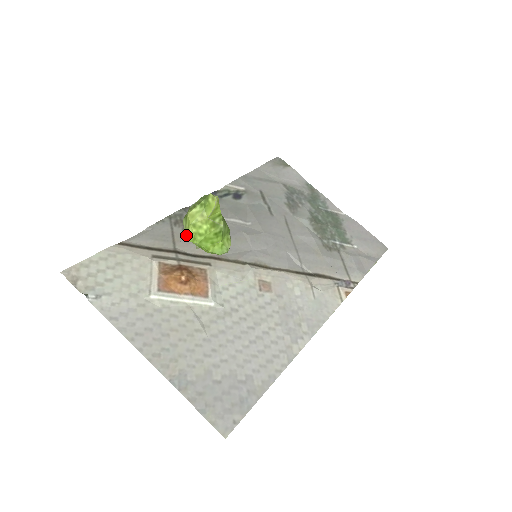
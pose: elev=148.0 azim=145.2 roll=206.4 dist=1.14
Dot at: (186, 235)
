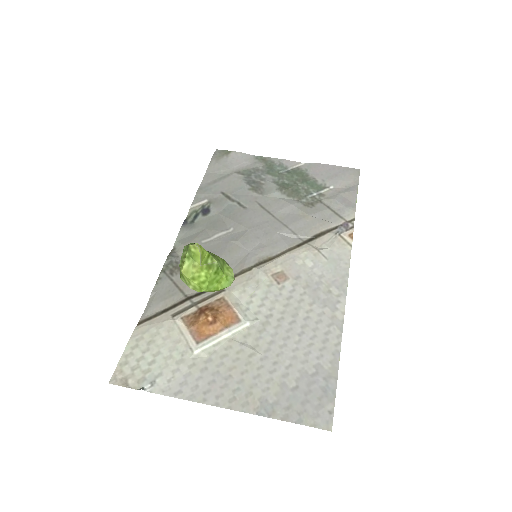
Dot at: occluded
